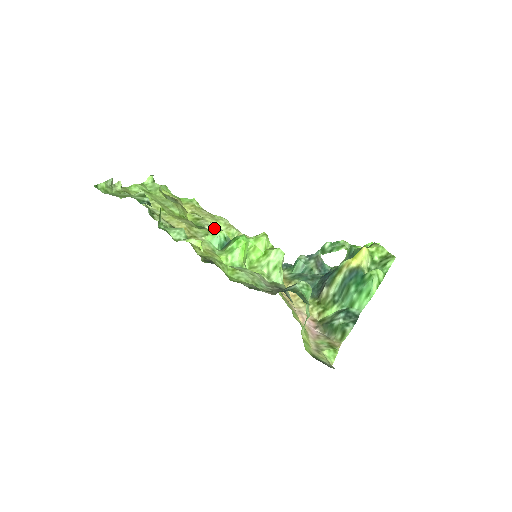
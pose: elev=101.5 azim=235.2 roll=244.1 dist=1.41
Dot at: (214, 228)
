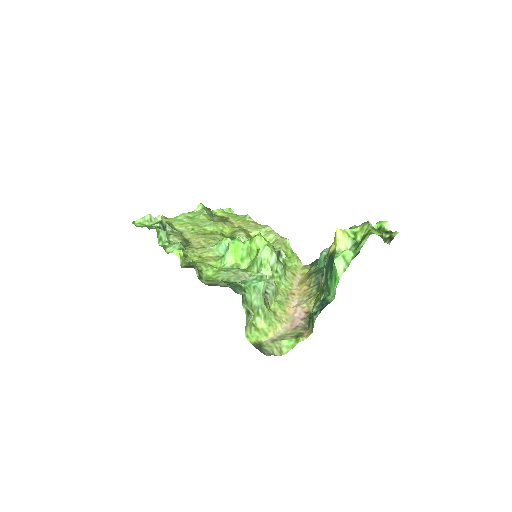
Dot at: occluded
